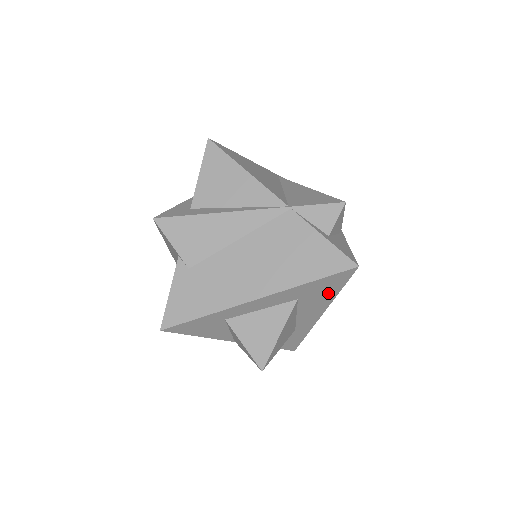
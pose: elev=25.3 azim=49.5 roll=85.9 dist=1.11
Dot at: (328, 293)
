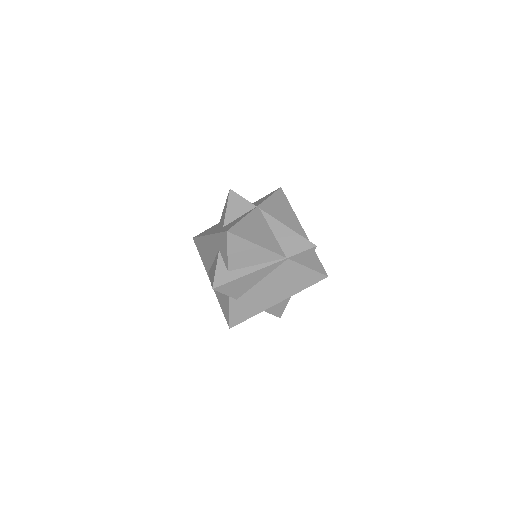
Dot at: occluded
